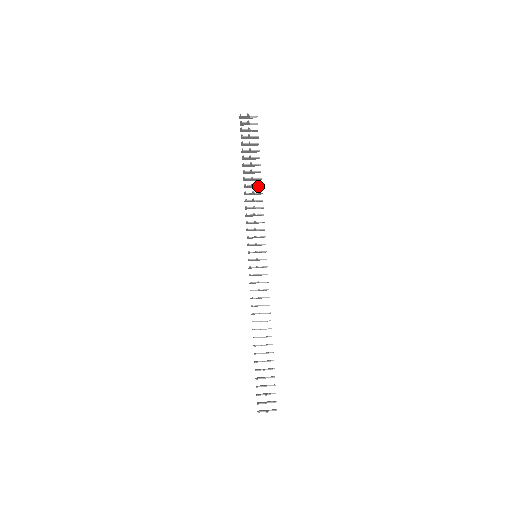
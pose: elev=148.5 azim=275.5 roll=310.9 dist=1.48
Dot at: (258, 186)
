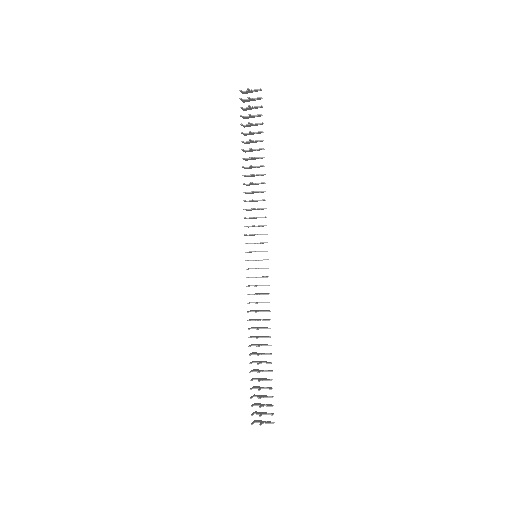
Dot at: (260, 175)
